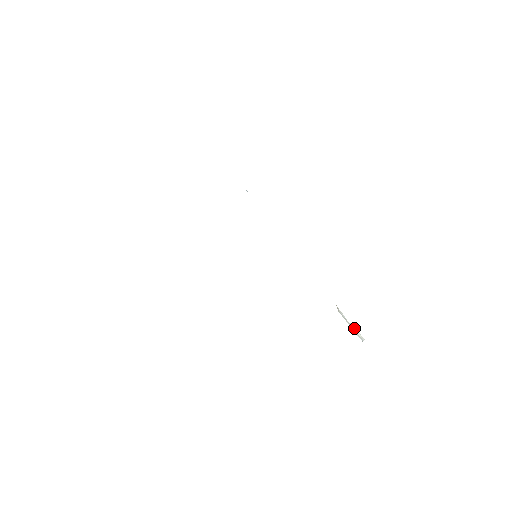
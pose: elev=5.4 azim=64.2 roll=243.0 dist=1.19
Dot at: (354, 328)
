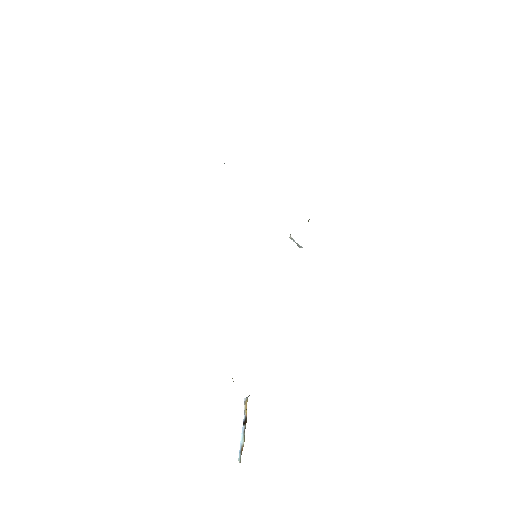
Dot at: occluded
